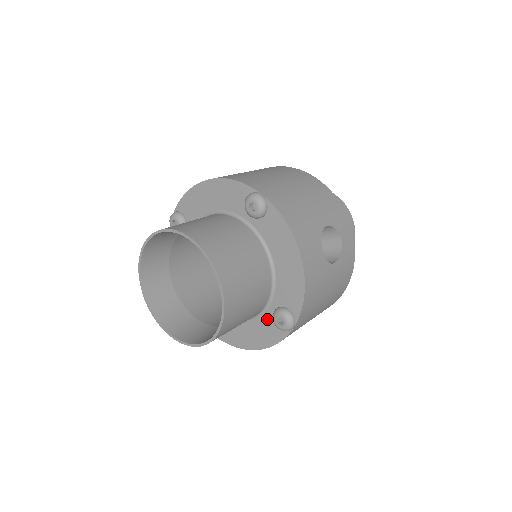
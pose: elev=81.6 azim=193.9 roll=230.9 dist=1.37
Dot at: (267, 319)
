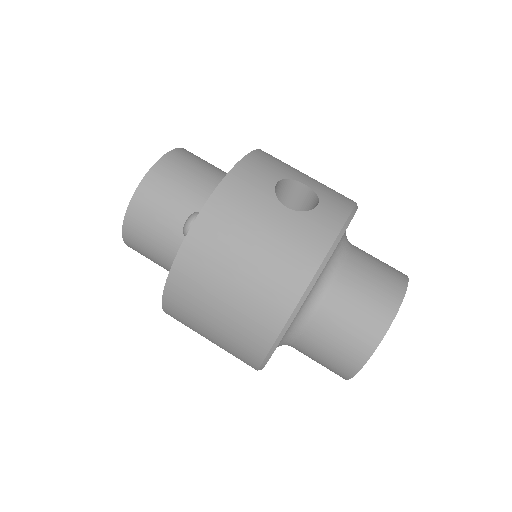
Dot at: occluded
